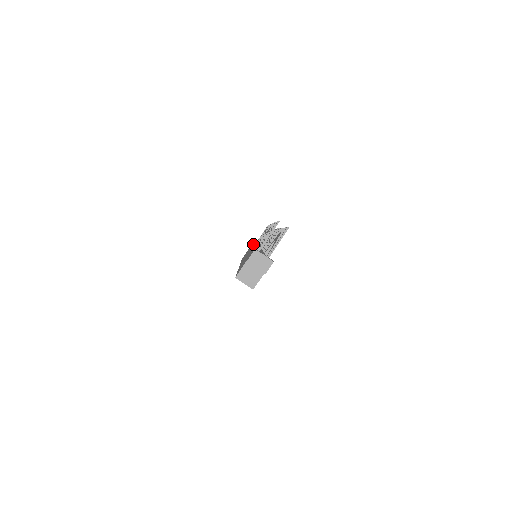
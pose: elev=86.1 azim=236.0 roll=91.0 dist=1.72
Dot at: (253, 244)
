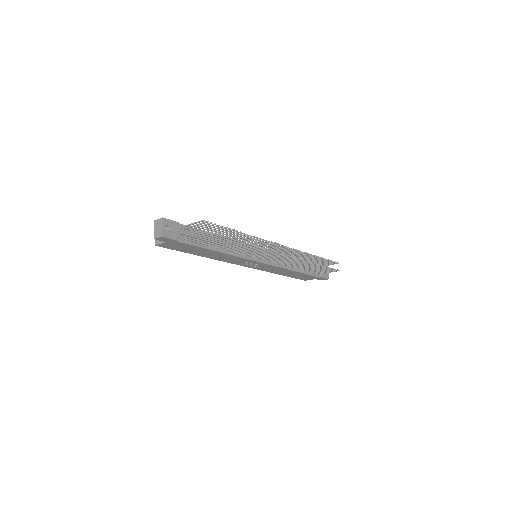
Dot at: occluded
